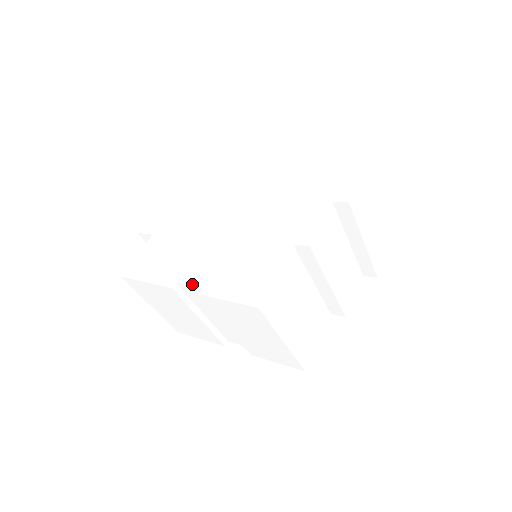
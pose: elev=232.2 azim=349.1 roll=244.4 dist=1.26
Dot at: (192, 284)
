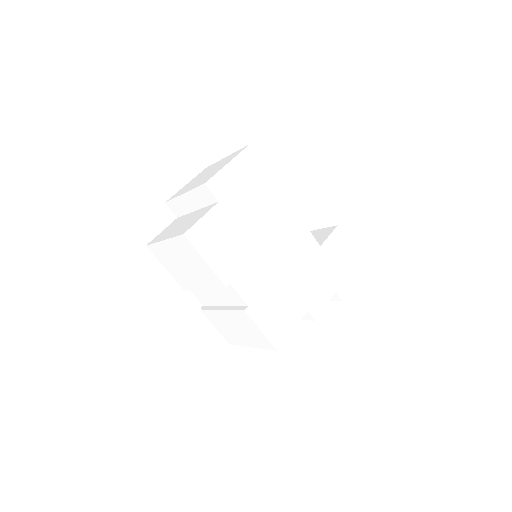
Dot at: (242, 296)
